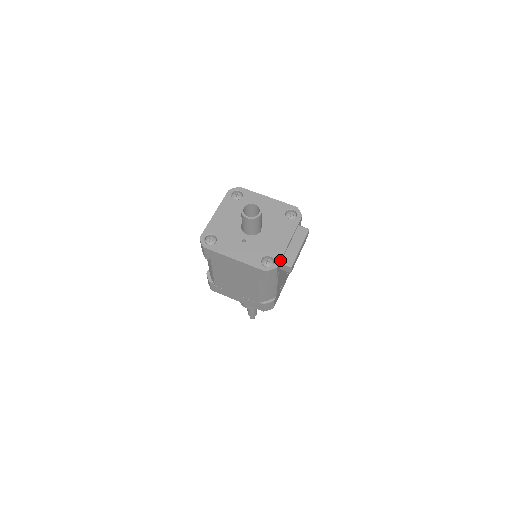
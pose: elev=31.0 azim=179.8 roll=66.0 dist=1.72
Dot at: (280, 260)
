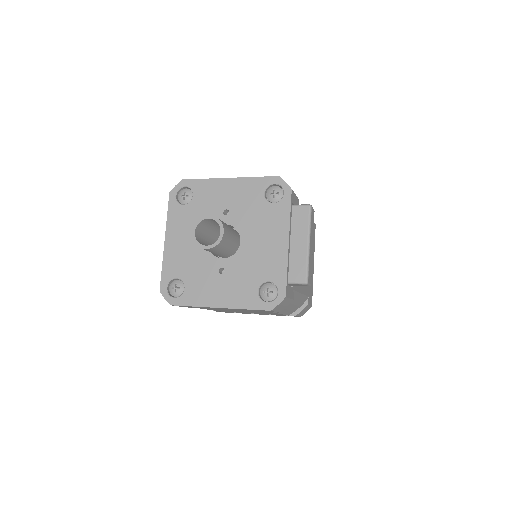
Dot at: (285, 283)
